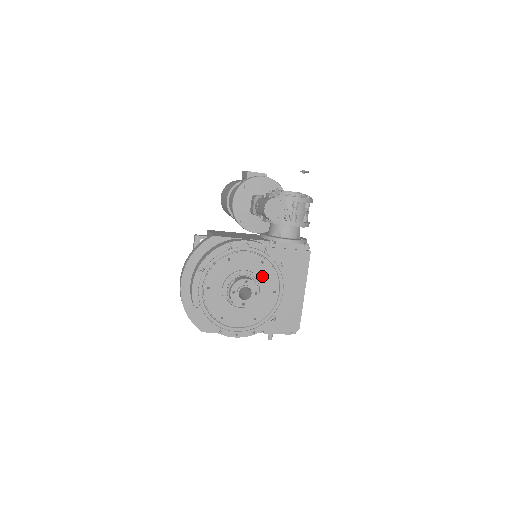
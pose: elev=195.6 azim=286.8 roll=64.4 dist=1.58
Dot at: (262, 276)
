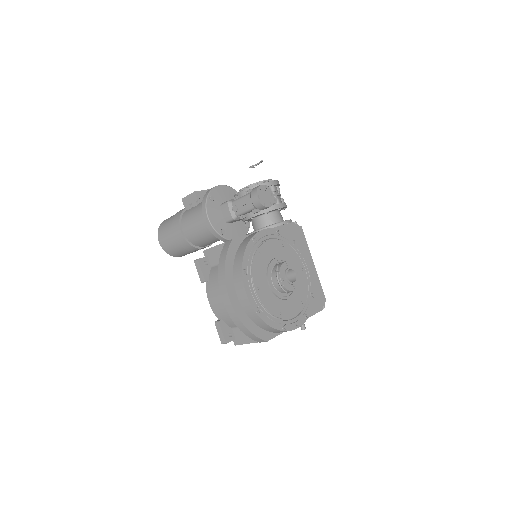
Dot at: (288, 259)
